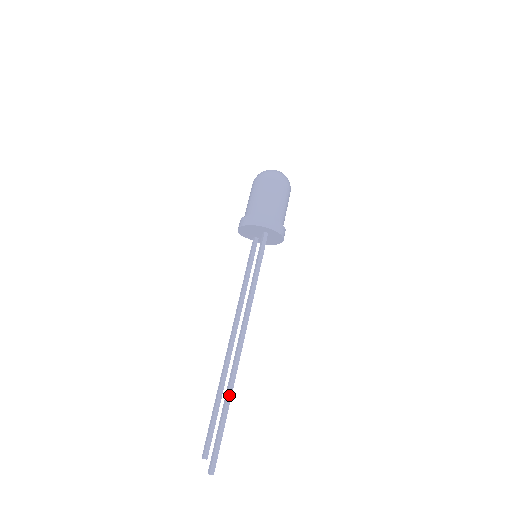
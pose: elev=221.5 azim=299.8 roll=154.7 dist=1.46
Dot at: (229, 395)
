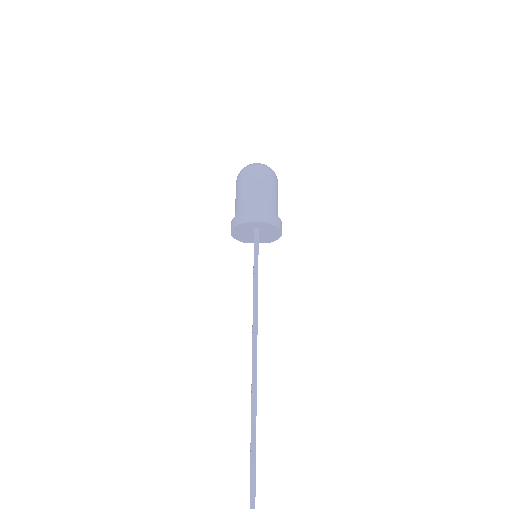
Dot at: (253, 412)
